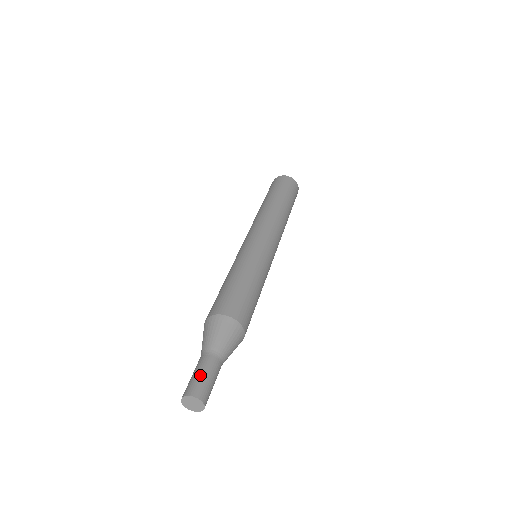
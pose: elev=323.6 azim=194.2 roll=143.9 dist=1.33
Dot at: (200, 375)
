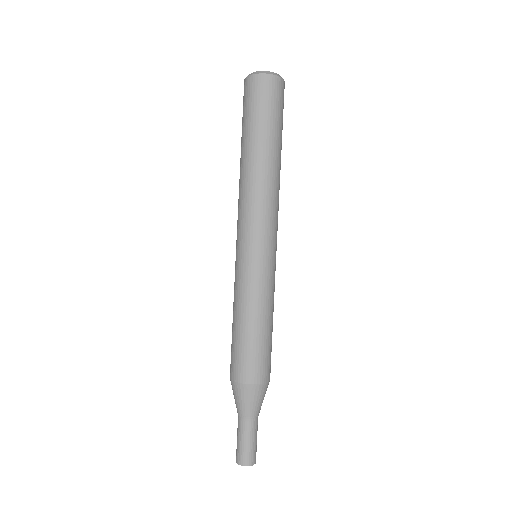
Dot at: (243, 445)
